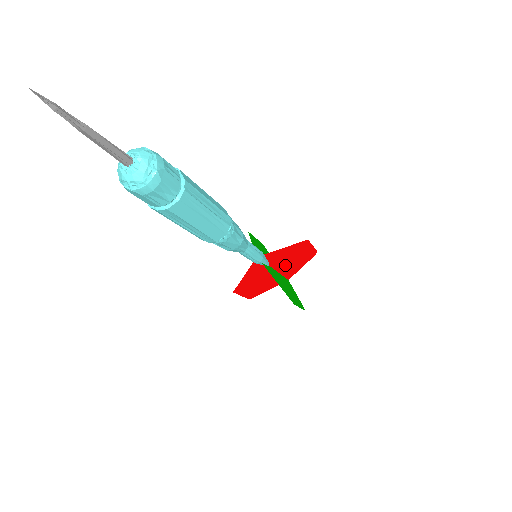
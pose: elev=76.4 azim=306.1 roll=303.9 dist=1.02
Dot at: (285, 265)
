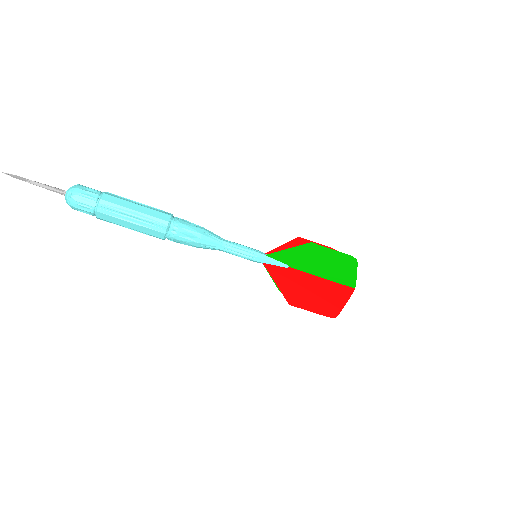
Dot at: occluded
